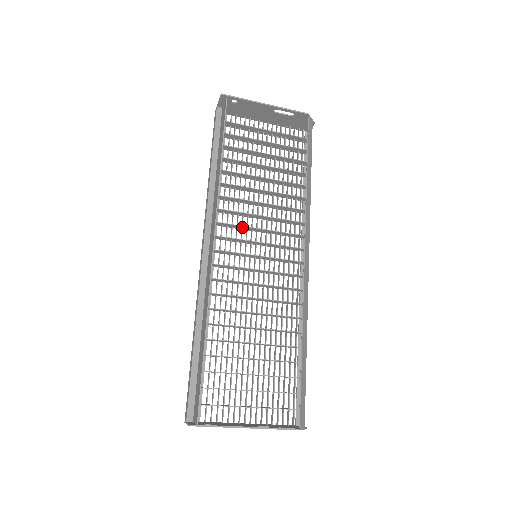
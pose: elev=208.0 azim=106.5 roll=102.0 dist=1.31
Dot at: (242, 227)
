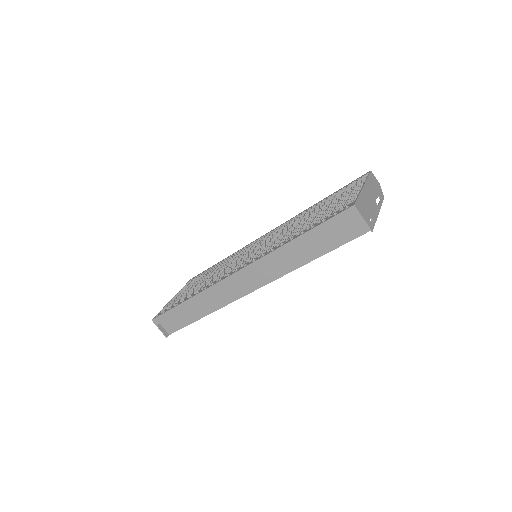
Dot at: occluded
